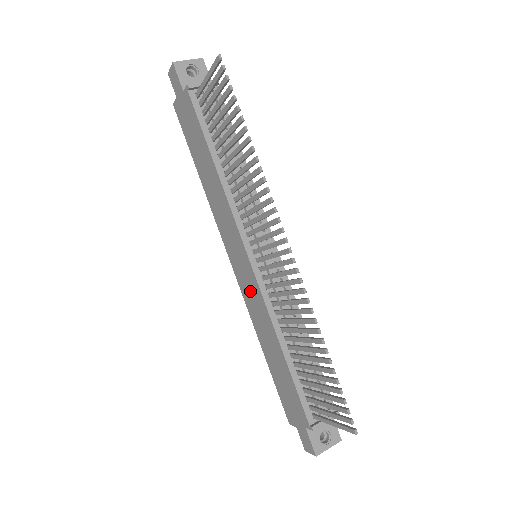
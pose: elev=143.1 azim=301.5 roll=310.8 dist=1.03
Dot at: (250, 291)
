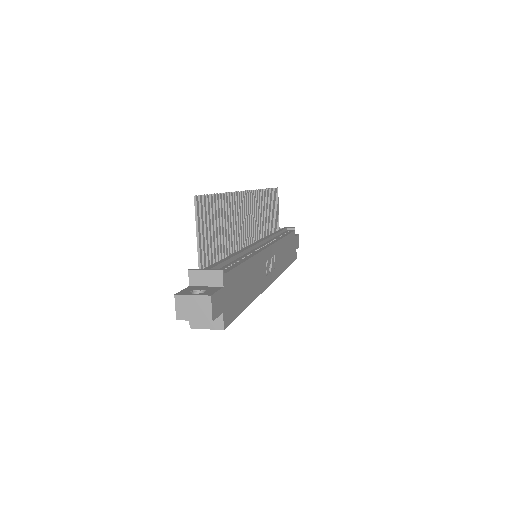
Dot at: occluded
